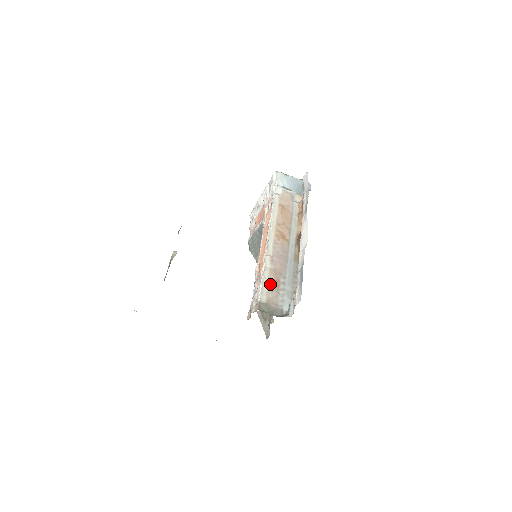
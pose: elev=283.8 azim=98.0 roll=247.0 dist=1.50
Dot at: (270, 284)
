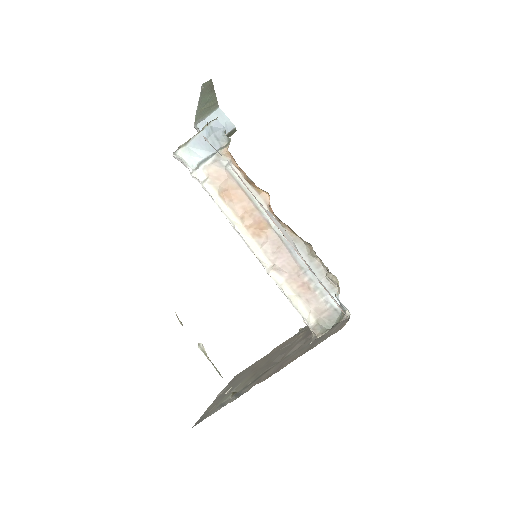
Dot at: (301, 297)
